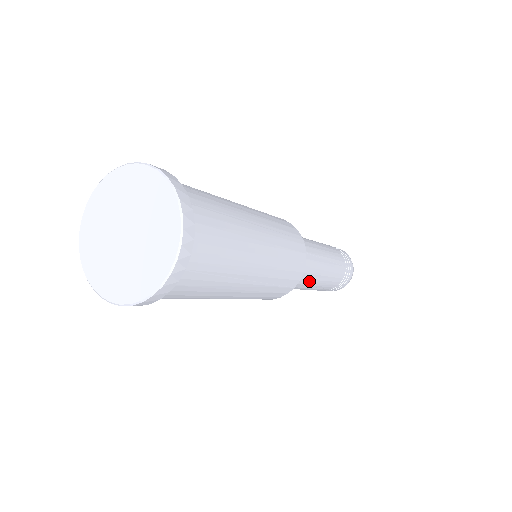
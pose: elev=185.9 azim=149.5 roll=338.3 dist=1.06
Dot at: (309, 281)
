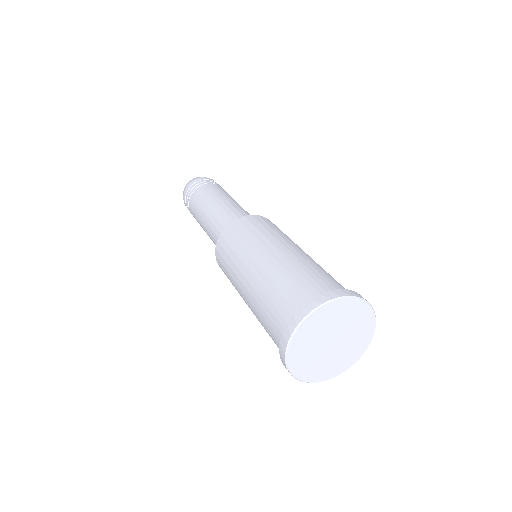
Dot at: occluded
